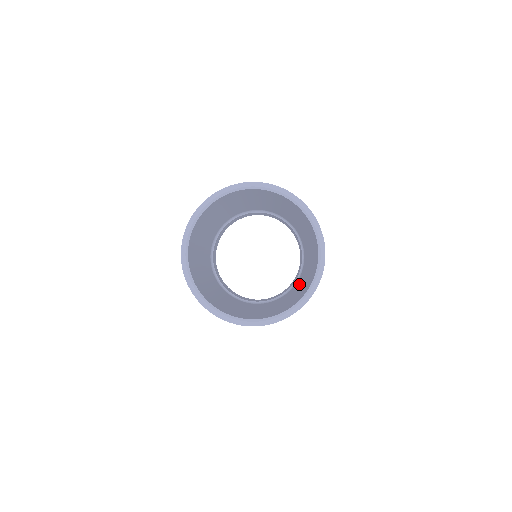
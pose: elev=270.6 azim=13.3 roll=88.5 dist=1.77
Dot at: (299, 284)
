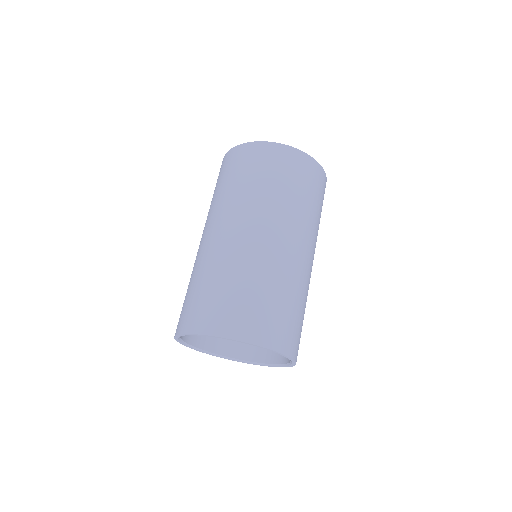
Dot at: occluded
